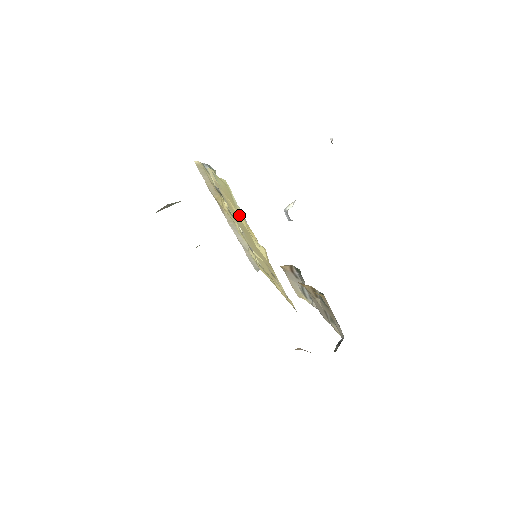
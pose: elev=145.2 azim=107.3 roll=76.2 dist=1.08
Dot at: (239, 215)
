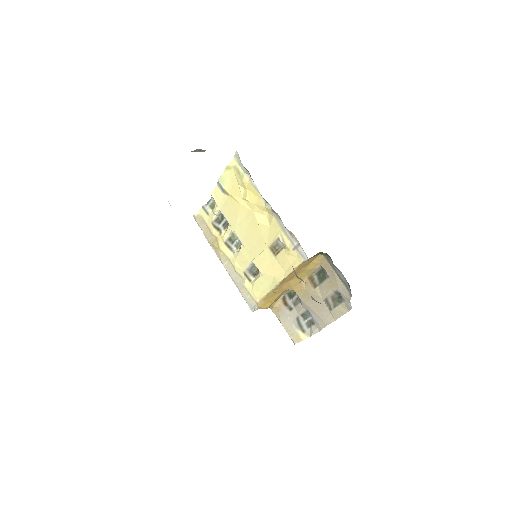
Dot at: (242, 200)
